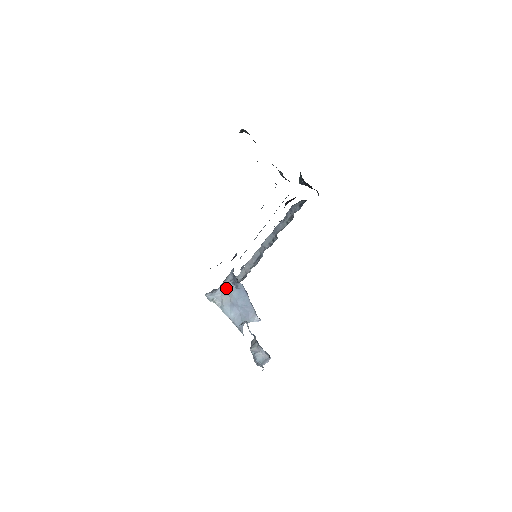
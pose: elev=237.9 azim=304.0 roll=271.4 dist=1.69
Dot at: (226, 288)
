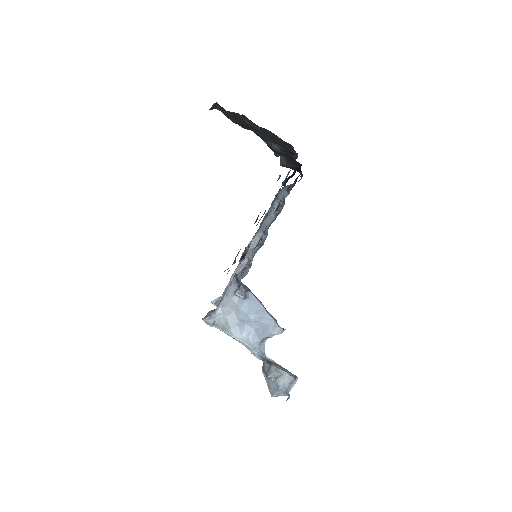
Dot at: (229, 304)
